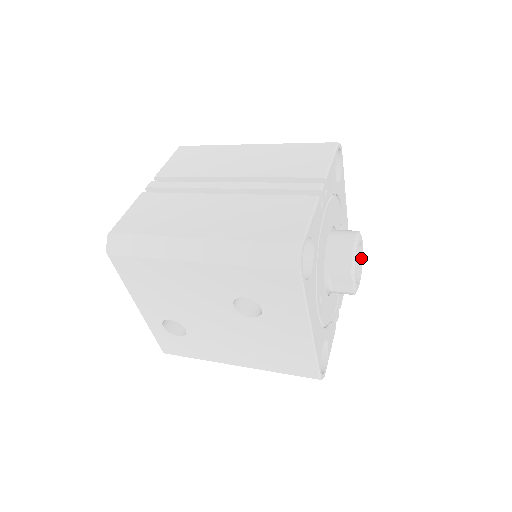
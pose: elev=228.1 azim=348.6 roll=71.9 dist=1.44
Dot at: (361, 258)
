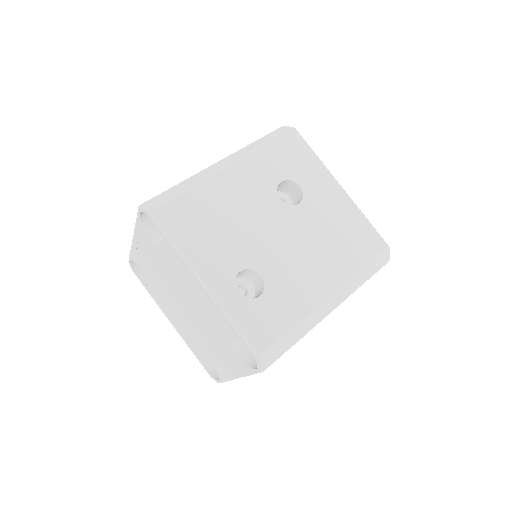
Dot at: occluded
